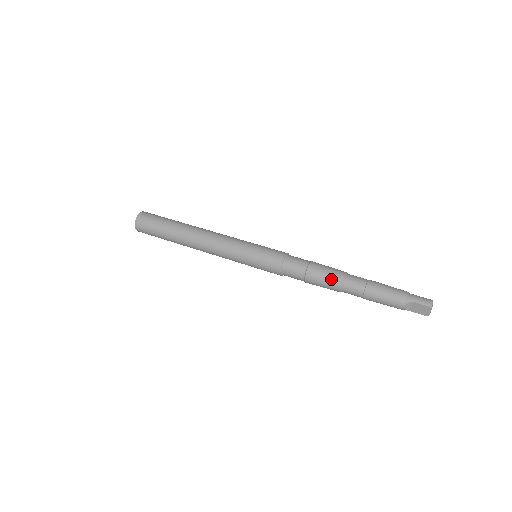
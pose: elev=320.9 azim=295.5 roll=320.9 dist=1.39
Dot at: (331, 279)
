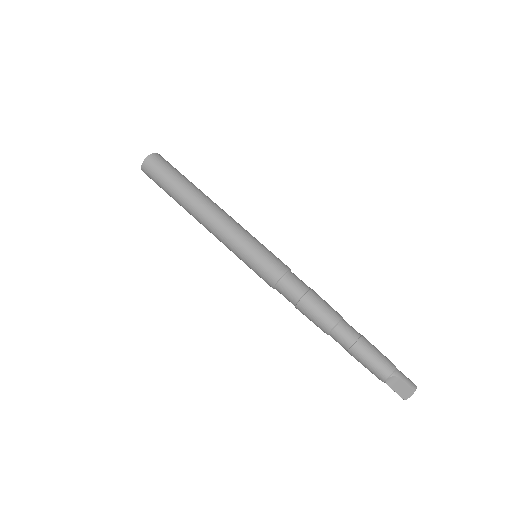
Dot at: (326, 315)
